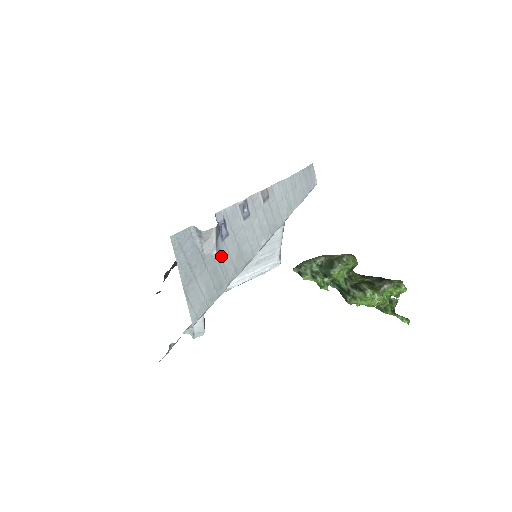
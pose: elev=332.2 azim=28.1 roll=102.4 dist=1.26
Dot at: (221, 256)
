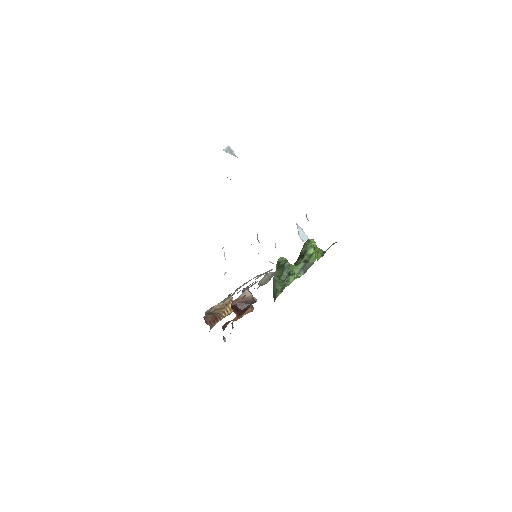
Dot at: occluded
